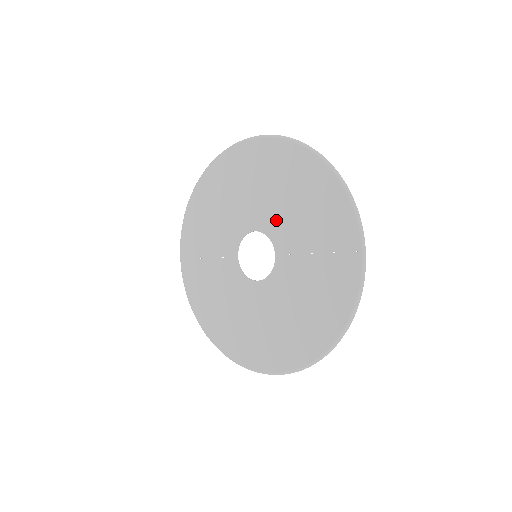
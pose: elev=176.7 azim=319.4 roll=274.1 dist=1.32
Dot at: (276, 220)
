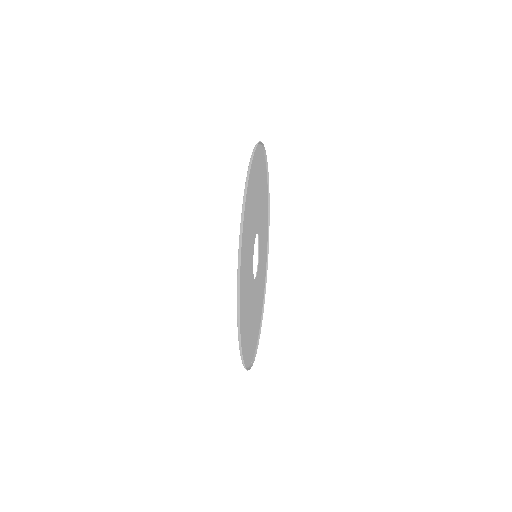
Dot at: (250, 260)
